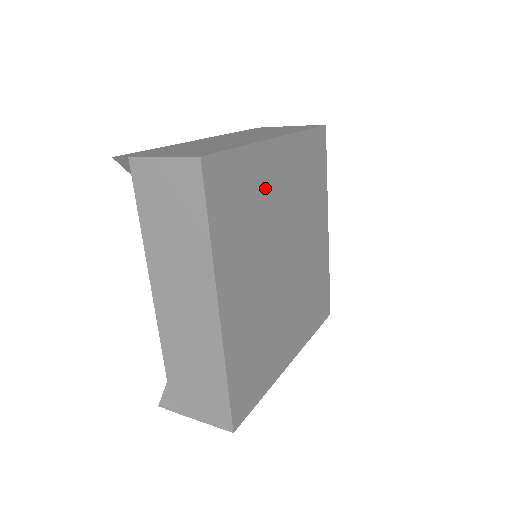
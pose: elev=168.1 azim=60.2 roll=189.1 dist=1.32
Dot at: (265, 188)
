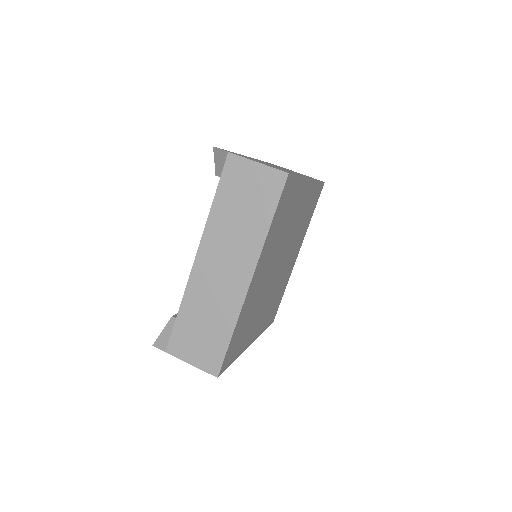
Dot at: (294, 209)
